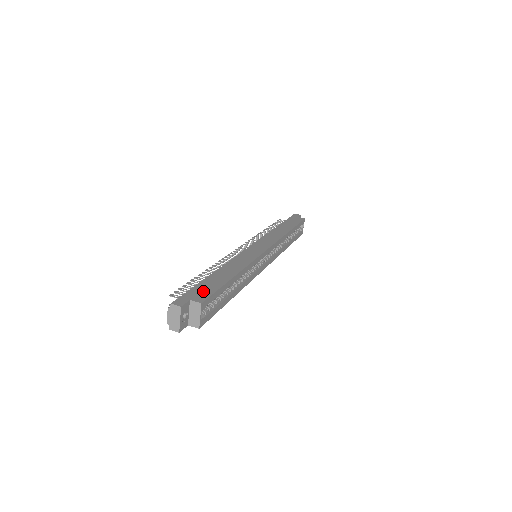
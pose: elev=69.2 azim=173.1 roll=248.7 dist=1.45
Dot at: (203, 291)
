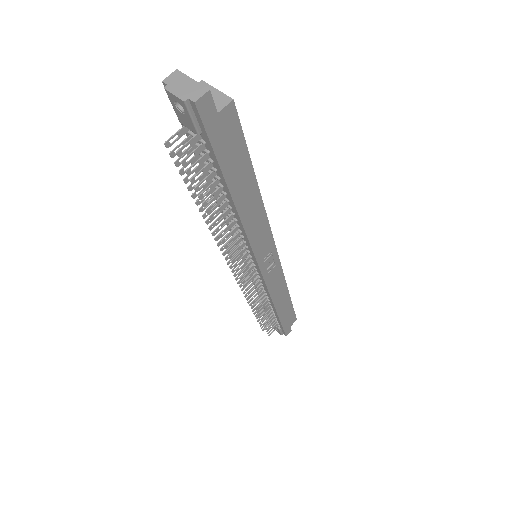
Dot at: occluded
